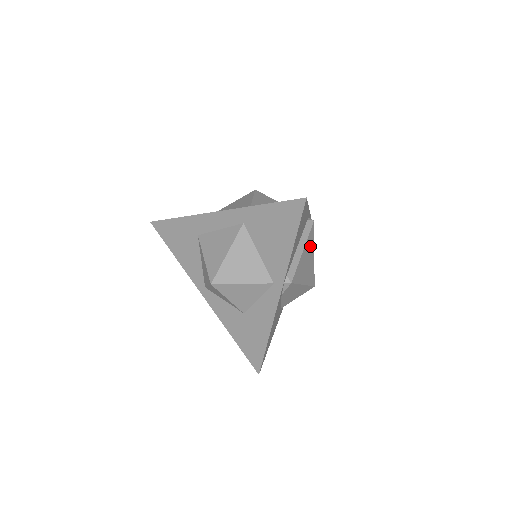
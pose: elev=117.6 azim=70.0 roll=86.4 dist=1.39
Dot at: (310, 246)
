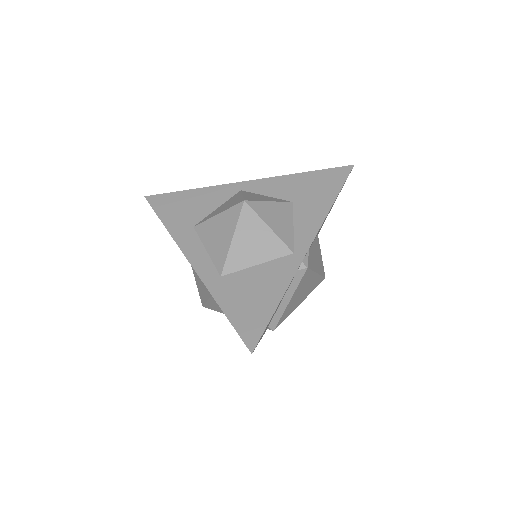
Dot at: (305, 282)
